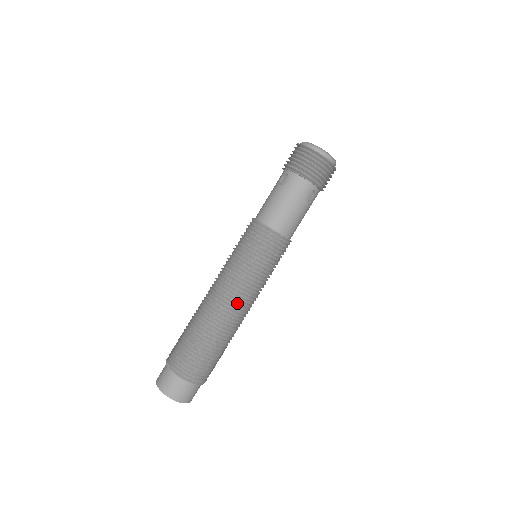
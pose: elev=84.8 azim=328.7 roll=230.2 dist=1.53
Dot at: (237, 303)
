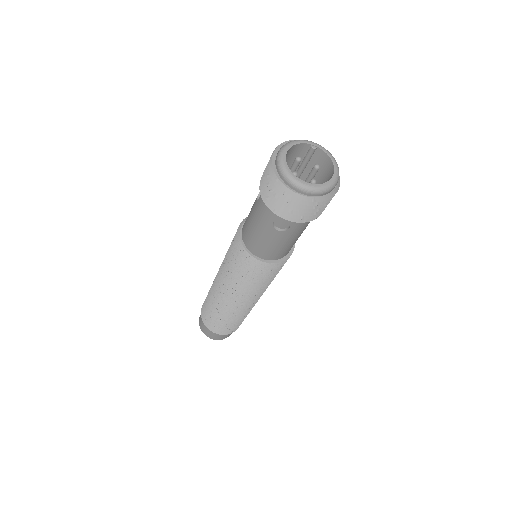
Dot at: (227, 296)
